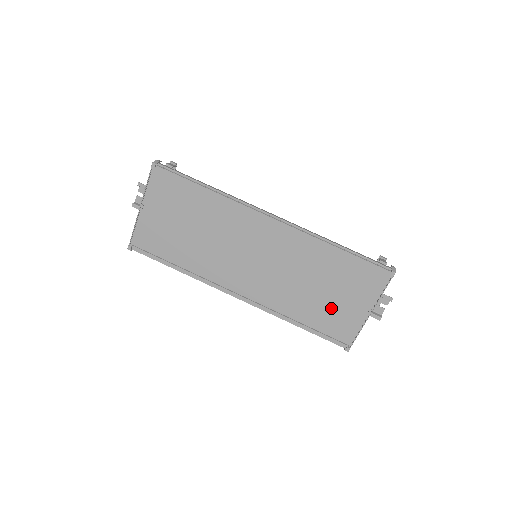
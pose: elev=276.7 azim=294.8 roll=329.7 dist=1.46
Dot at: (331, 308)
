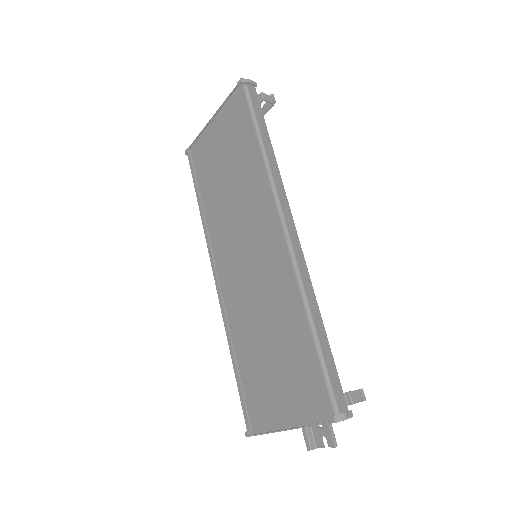
Dot at: (264, 379)
